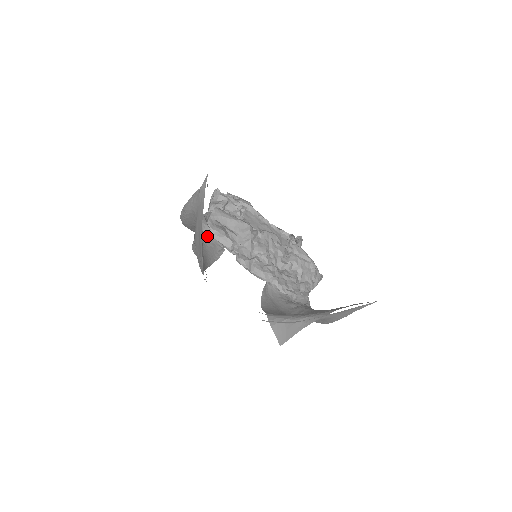
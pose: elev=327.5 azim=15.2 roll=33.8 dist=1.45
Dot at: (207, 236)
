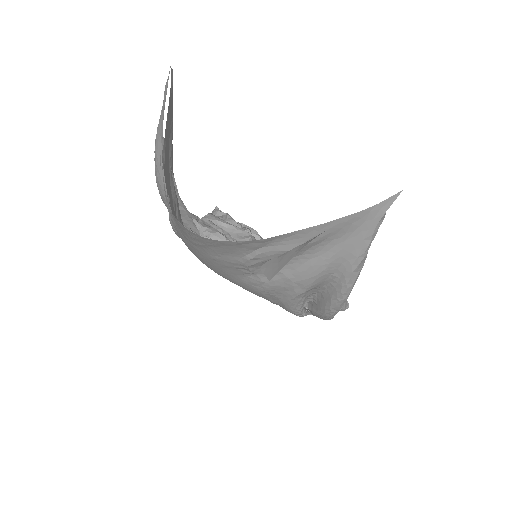
Dot at: occluded
